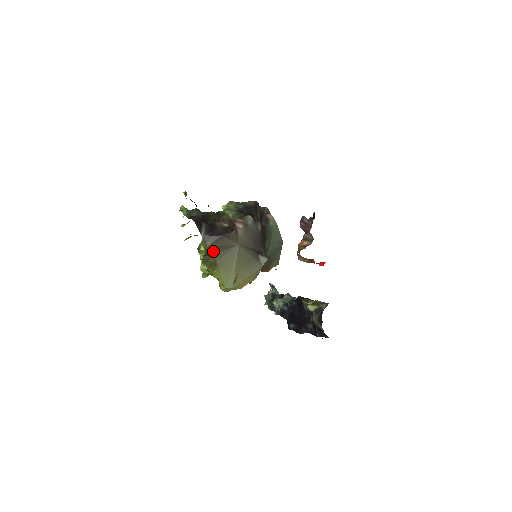
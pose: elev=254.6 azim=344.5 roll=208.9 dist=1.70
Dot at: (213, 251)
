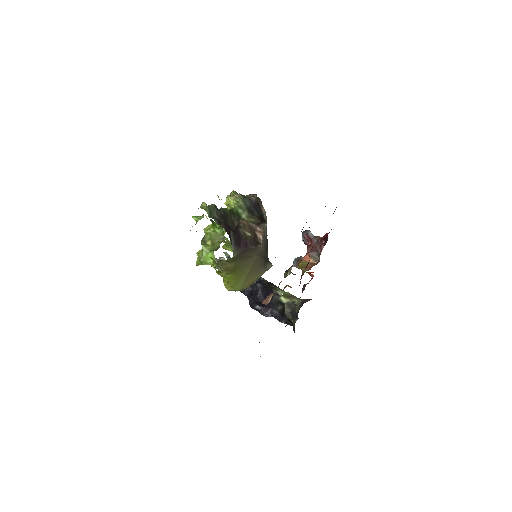
Dot at: (235, 260)
